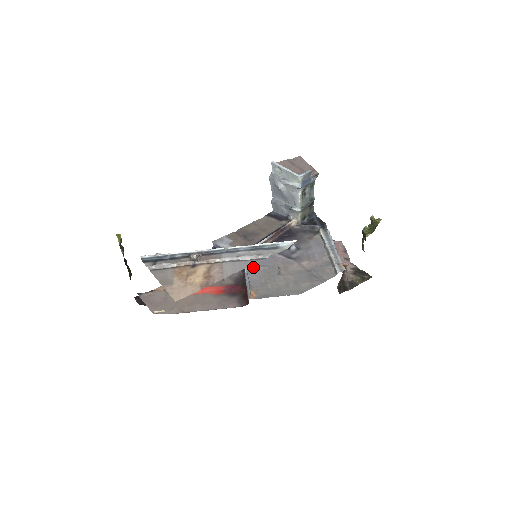
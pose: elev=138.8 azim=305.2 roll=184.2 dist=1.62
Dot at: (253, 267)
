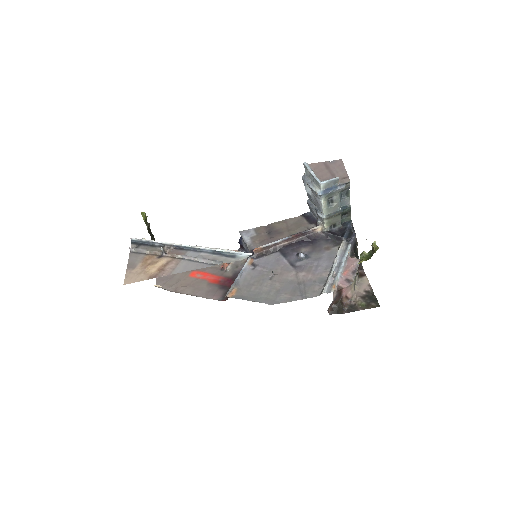
Dot at: (253, 266)
